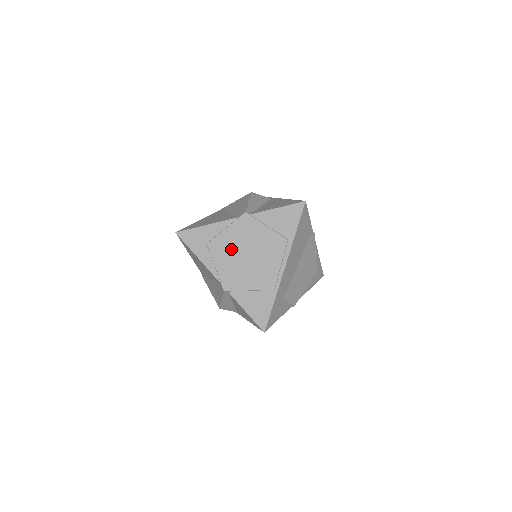
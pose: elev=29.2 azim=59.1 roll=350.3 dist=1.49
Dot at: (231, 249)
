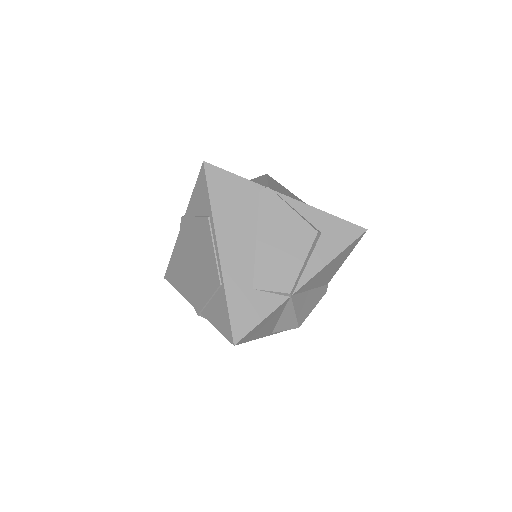
Dot at: (187, 264)
